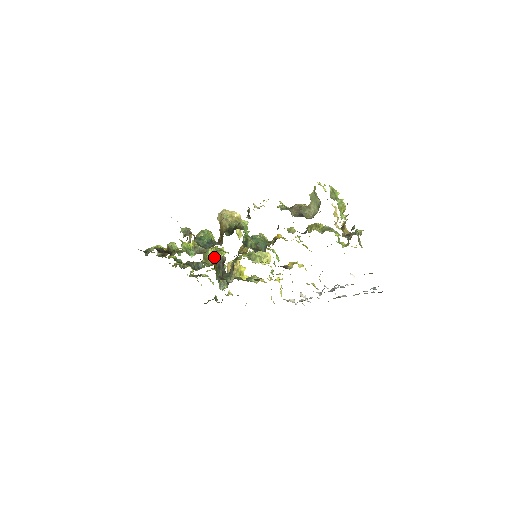
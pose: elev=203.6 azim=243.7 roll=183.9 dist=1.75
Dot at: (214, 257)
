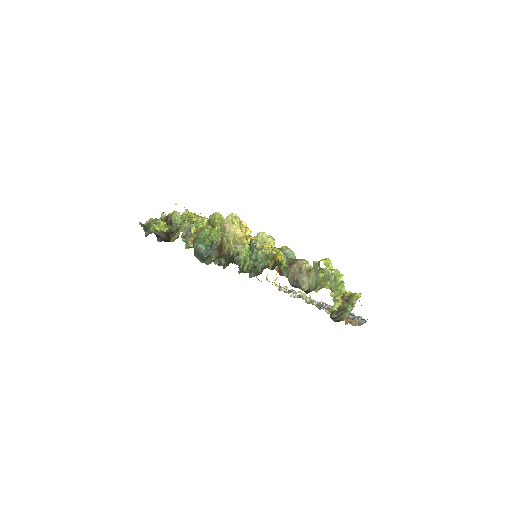
Dot at: occluded
